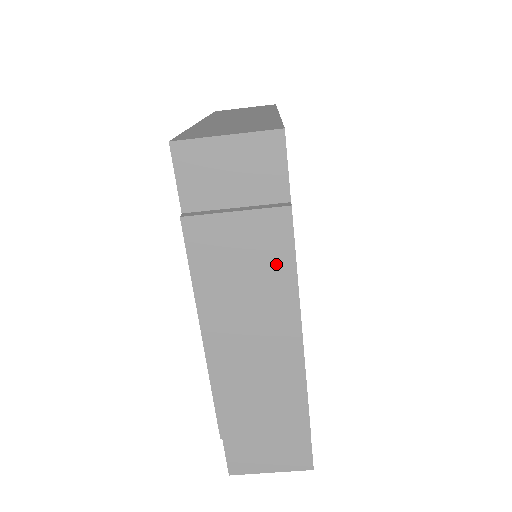
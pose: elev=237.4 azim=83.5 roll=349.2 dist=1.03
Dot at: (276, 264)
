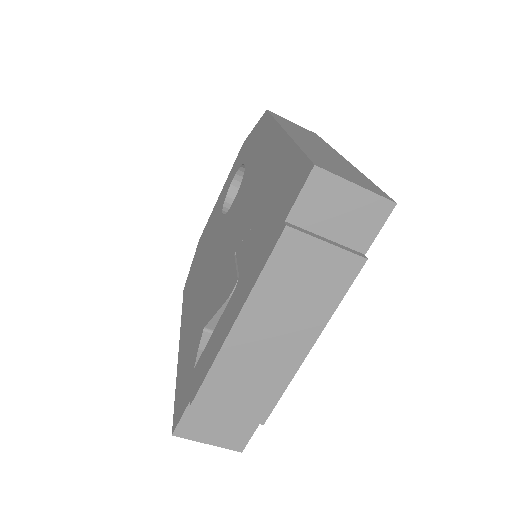
Dot at: (328, 294)
